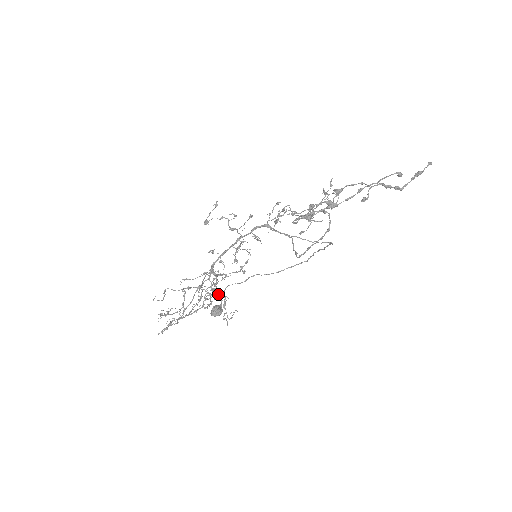
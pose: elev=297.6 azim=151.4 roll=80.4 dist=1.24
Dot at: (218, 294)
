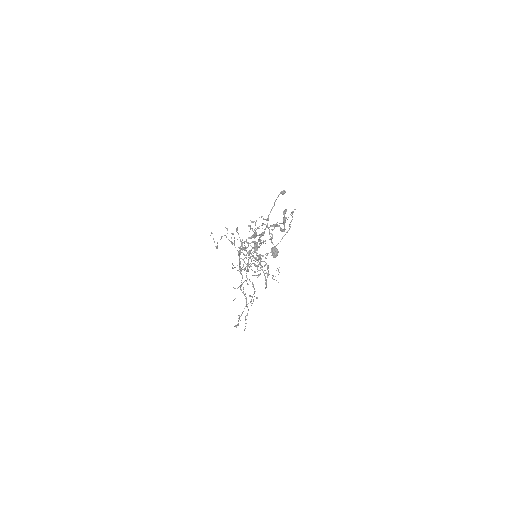
Dot at: occluded
